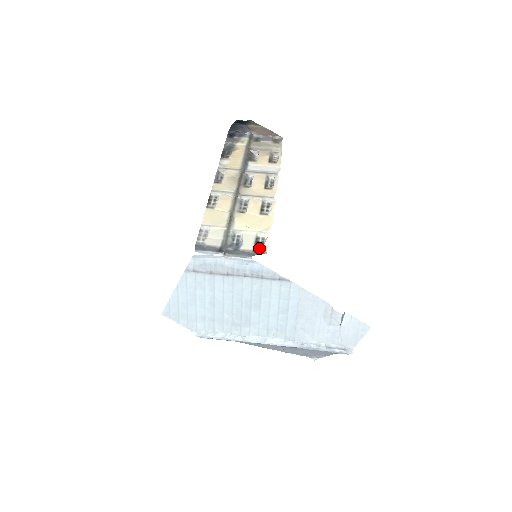
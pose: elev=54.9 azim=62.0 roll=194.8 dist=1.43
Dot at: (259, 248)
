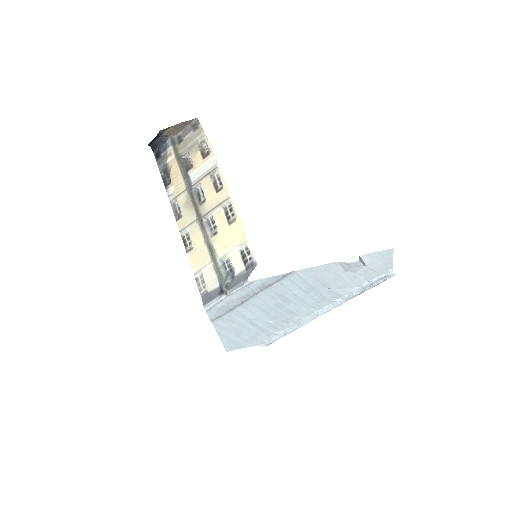
Dot at: (249, 262)
